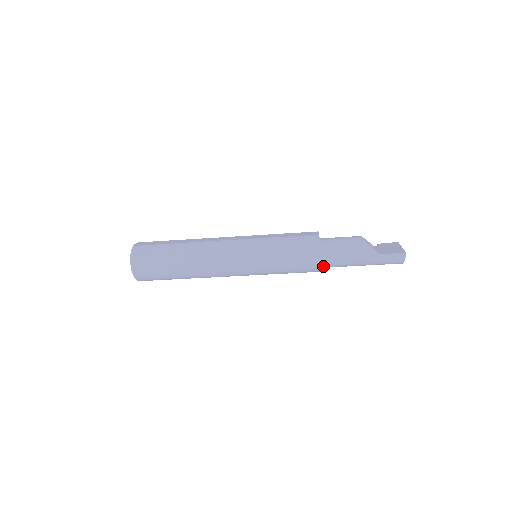
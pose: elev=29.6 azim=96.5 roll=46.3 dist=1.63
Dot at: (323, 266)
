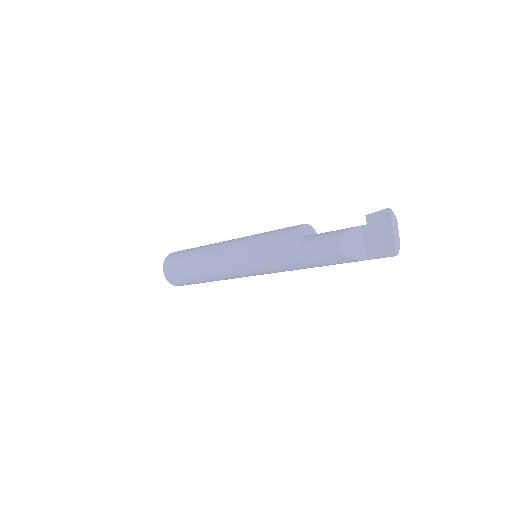
Dot at: occluded
